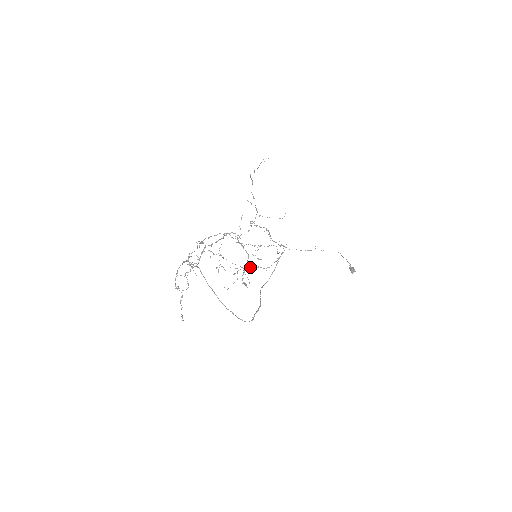
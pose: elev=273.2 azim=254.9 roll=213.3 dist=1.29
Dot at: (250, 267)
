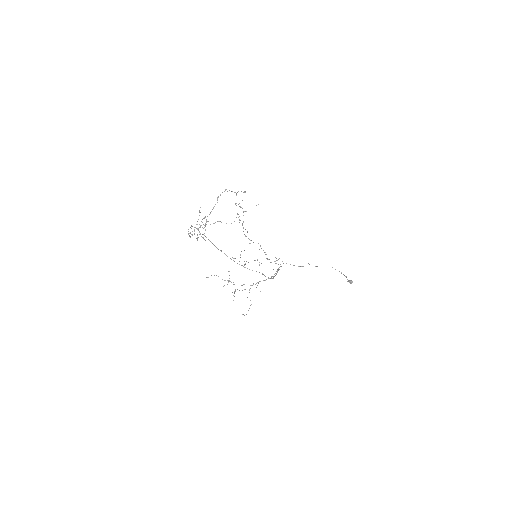
Dot at: (257, 282)
